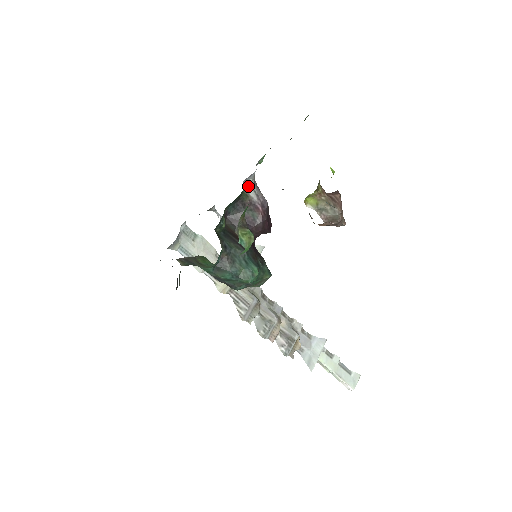
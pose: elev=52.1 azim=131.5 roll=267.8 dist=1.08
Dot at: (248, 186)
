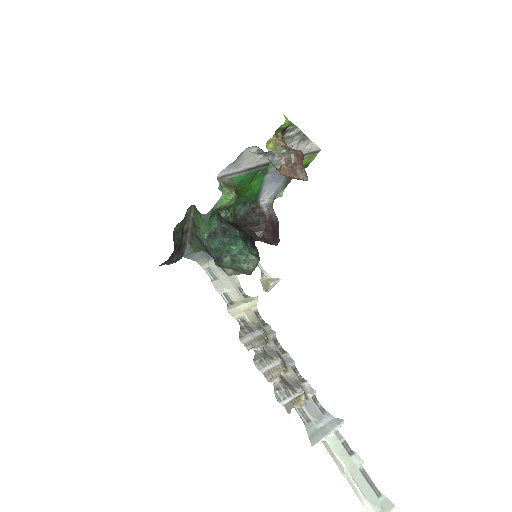
Dot at: (263, 204)
